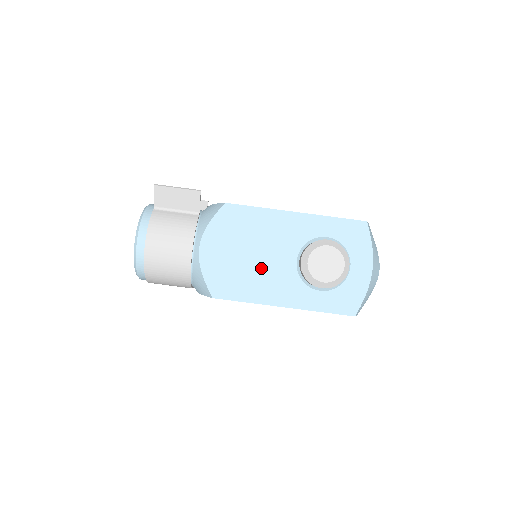
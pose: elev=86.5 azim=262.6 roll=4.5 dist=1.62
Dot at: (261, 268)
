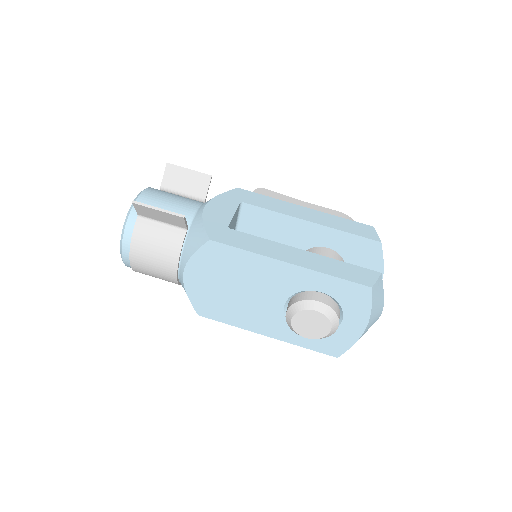
Dot at: (246, 303)
